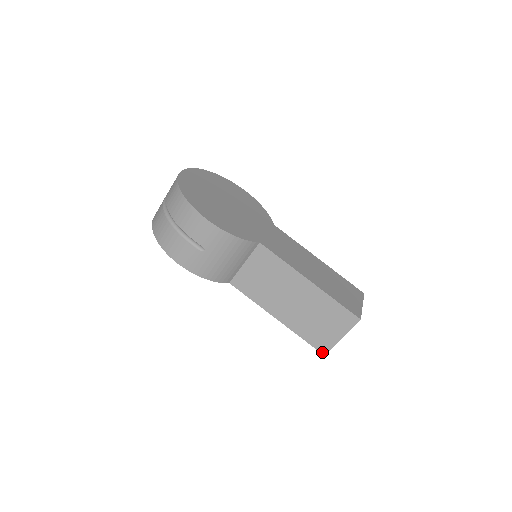
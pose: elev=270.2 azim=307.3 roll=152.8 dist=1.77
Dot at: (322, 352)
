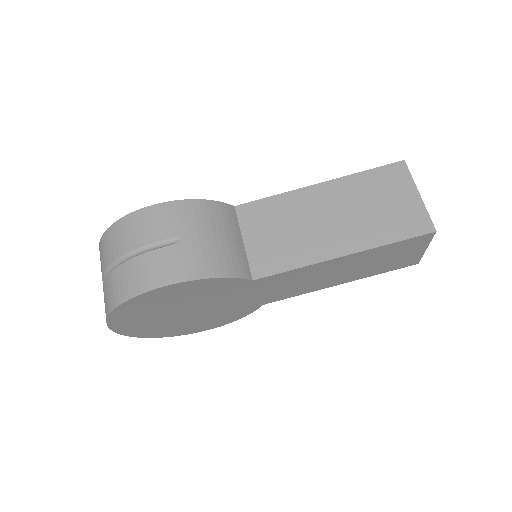
Dot at: (429, 231)
